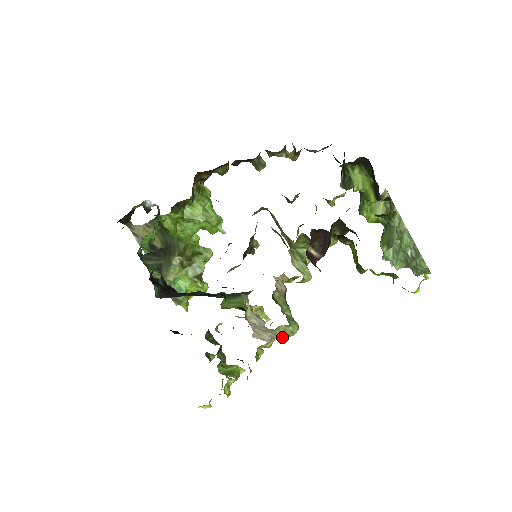
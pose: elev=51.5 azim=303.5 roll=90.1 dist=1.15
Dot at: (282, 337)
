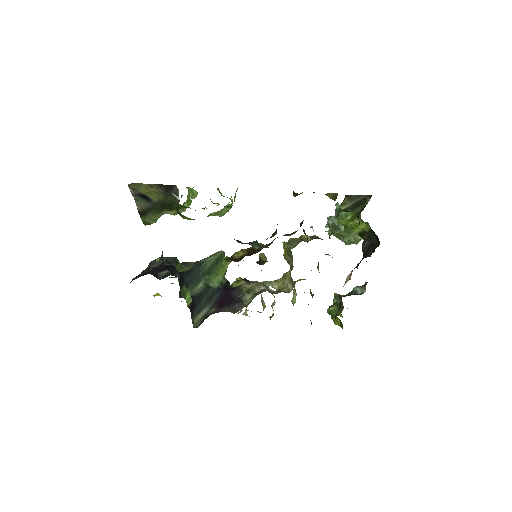
Dot at: occluded
